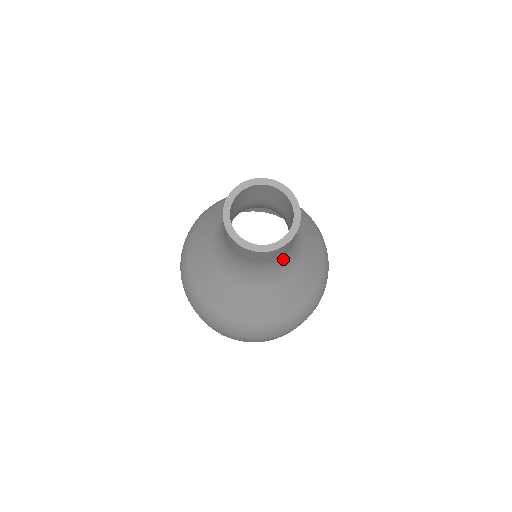
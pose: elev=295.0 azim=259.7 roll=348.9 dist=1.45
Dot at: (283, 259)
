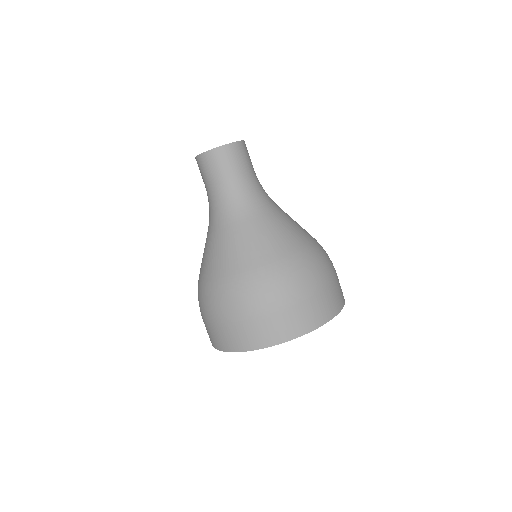
Dot at: (256, 182)
